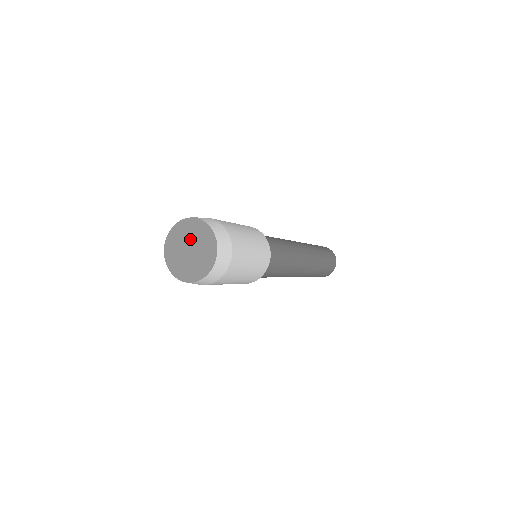
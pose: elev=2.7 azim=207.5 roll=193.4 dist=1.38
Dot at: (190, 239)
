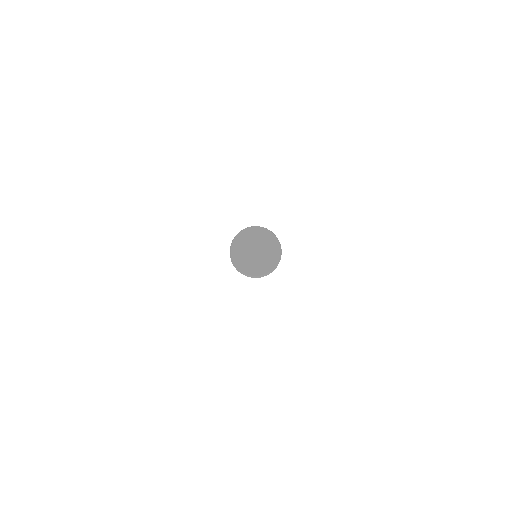
Dot at: (252, 243)
